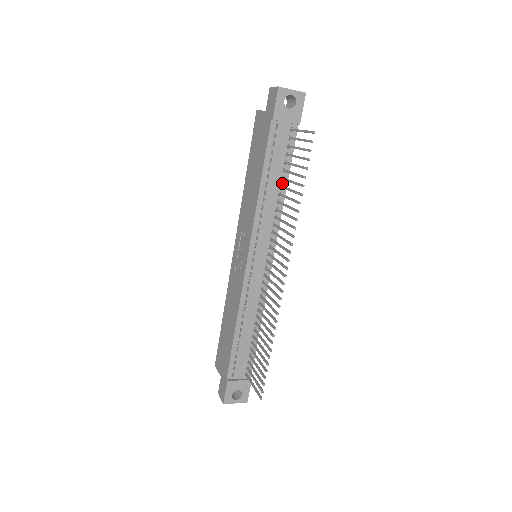
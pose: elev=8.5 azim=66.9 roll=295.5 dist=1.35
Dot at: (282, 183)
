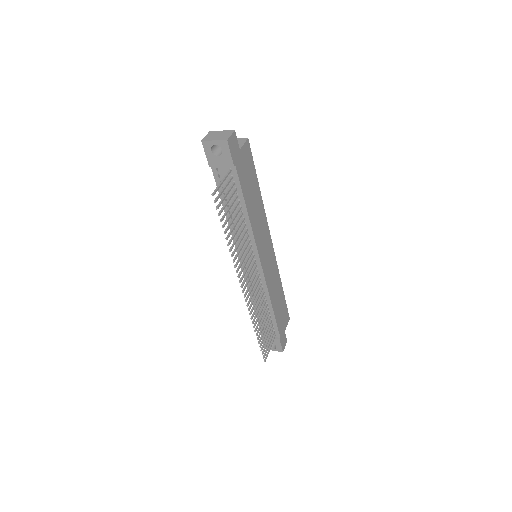
Dot at: (242, 210)
